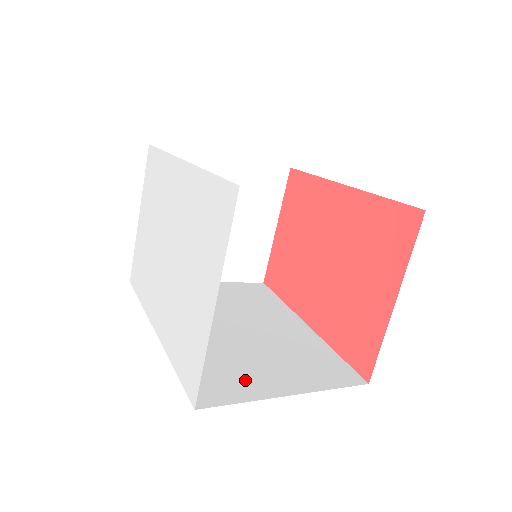
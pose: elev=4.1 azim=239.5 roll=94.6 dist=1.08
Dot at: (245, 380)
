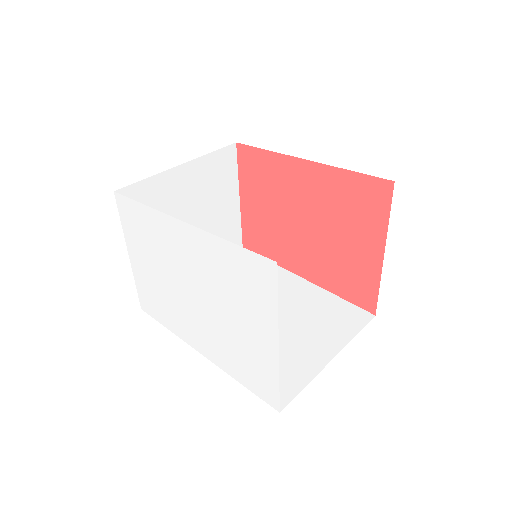
Dot at: (294, 364)
